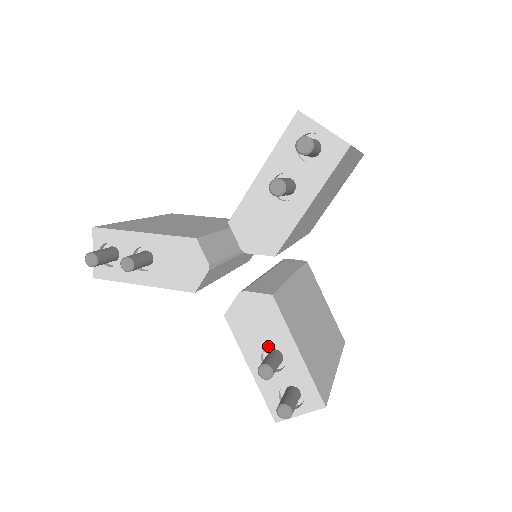
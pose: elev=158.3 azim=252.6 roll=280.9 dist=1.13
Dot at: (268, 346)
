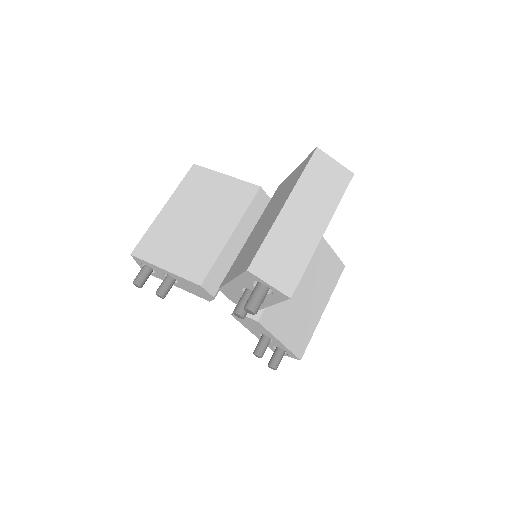
Dot at: occluded
